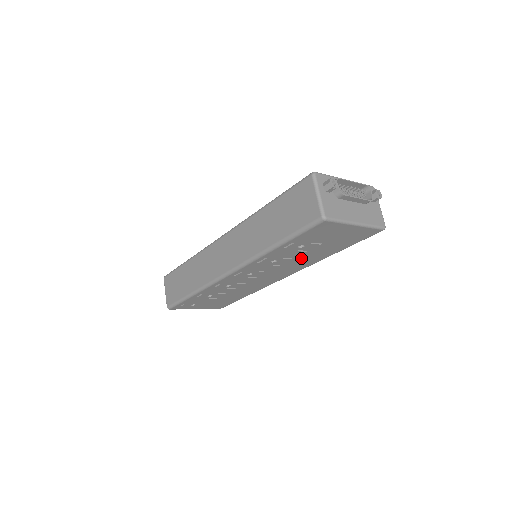
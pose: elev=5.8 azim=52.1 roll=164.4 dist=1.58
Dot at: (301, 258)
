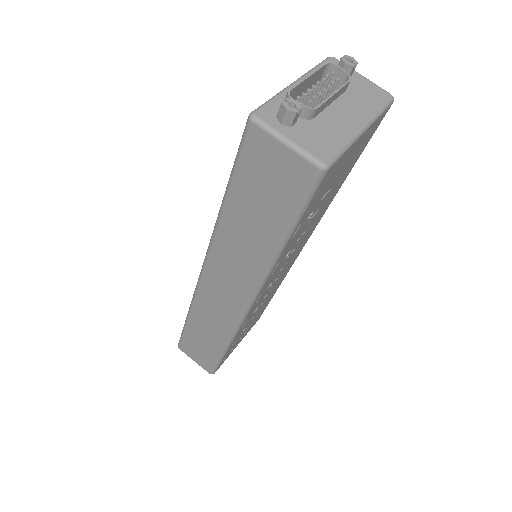
Dot at: (313, 220)
